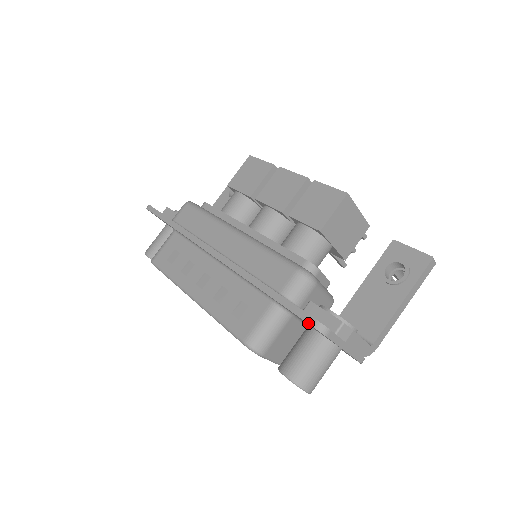
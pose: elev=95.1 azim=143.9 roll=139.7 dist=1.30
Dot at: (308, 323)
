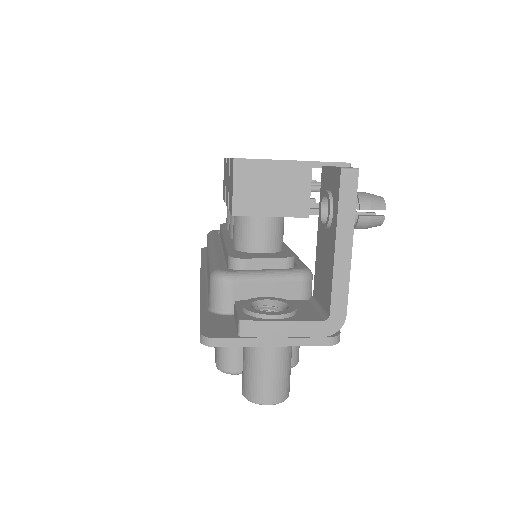
Dot at: occluded
